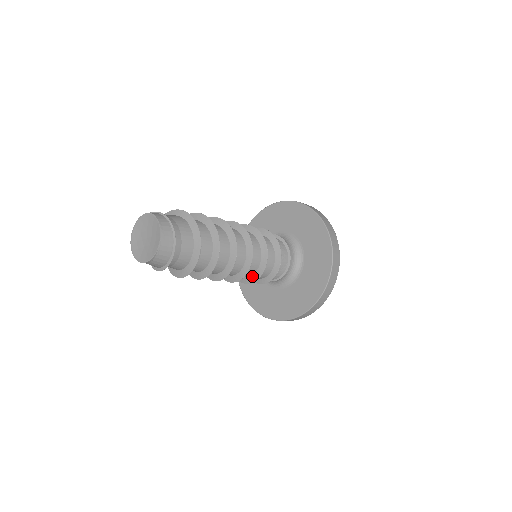
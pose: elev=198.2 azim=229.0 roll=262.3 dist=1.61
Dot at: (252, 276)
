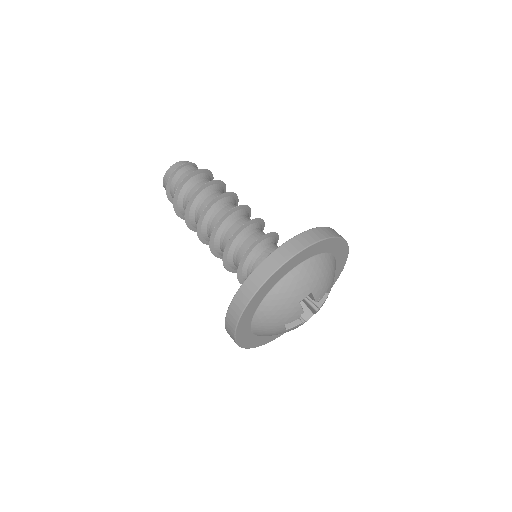
Dot at: (227, 258)
